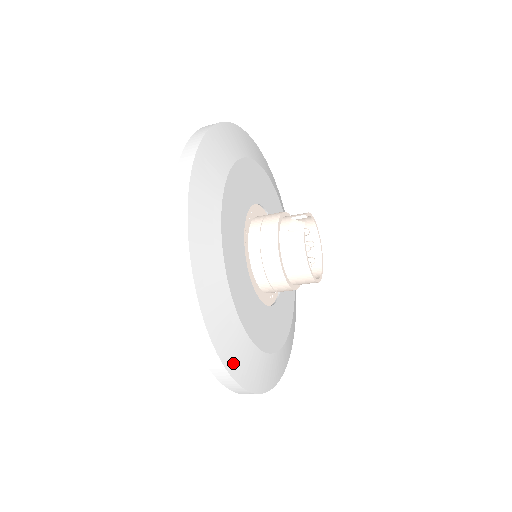
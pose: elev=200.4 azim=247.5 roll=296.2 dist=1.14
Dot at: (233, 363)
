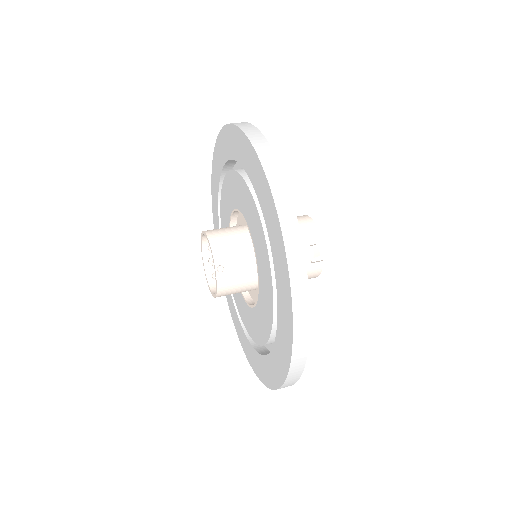
Dot at: occluded
